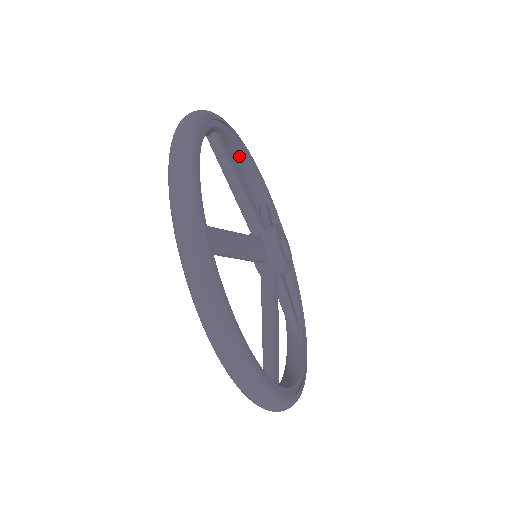
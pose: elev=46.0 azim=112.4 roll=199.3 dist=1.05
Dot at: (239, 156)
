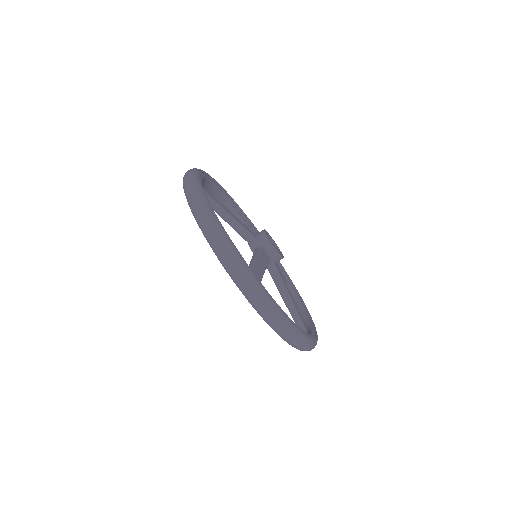
Dot at: occluded
